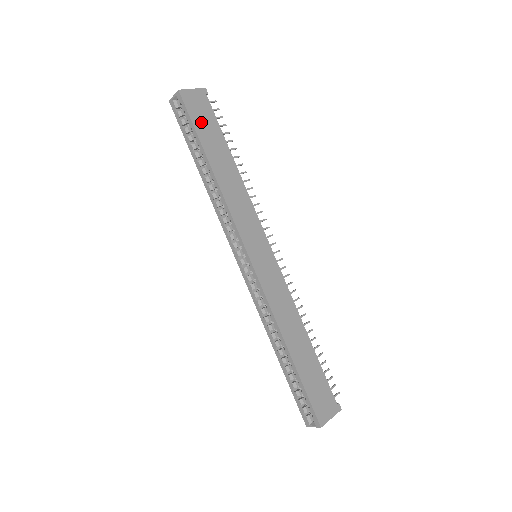
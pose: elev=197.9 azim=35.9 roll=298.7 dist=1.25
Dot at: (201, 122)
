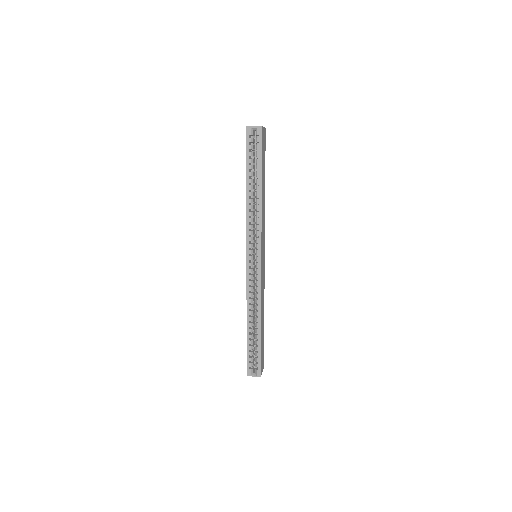
Dot at: (263, 154)
